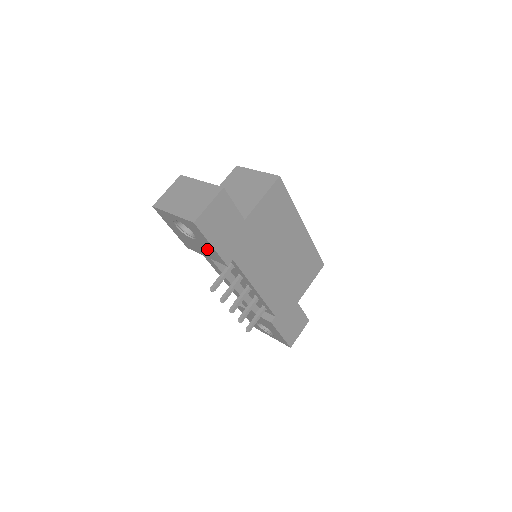
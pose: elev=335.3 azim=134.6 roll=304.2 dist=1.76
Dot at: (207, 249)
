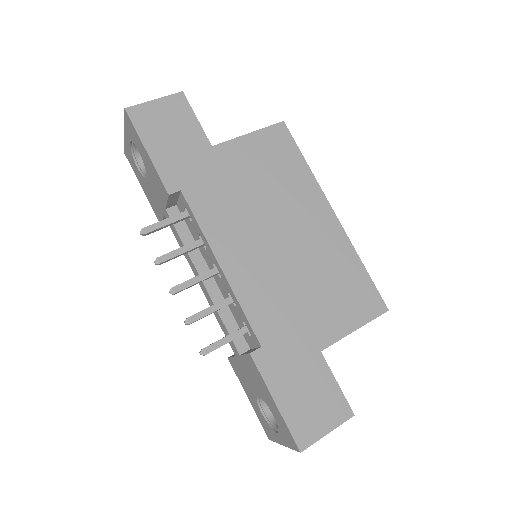
Dot at: (153, 177)
